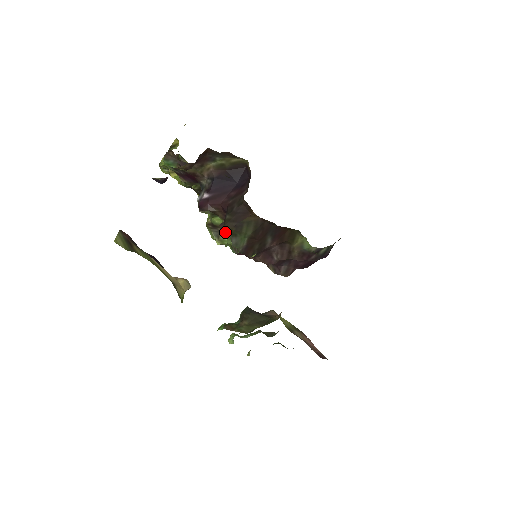
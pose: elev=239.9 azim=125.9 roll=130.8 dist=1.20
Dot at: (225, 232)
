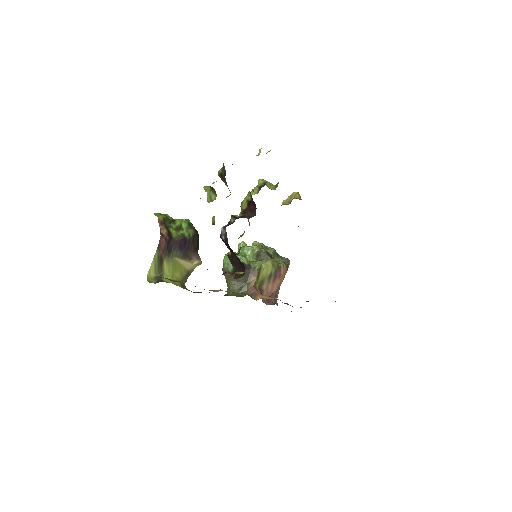
Dot at: occluded
